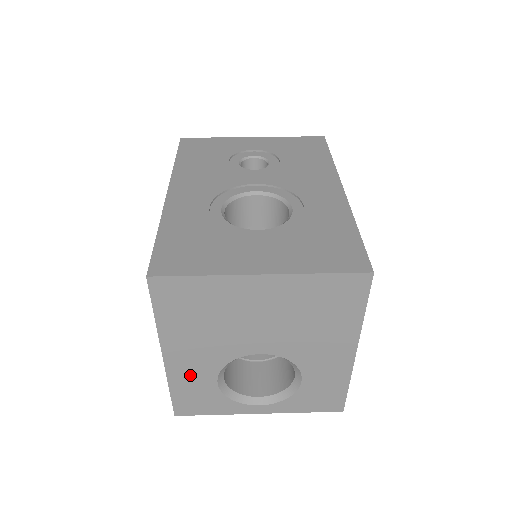
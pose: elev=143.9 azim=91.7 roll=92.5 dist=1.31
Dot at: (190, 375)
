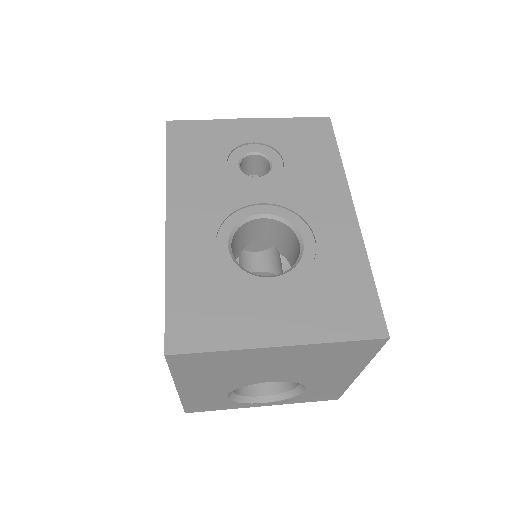
Dot at: (202, 395)
